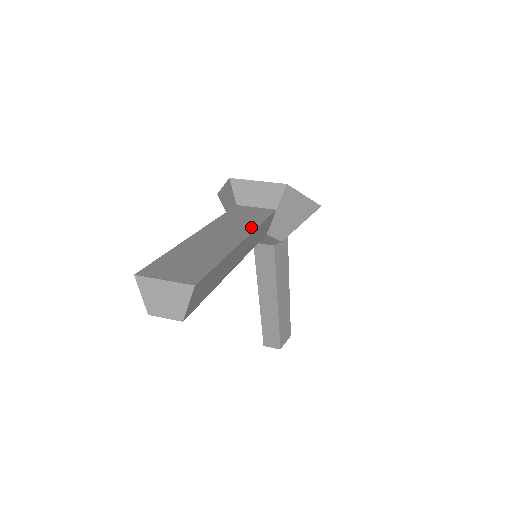
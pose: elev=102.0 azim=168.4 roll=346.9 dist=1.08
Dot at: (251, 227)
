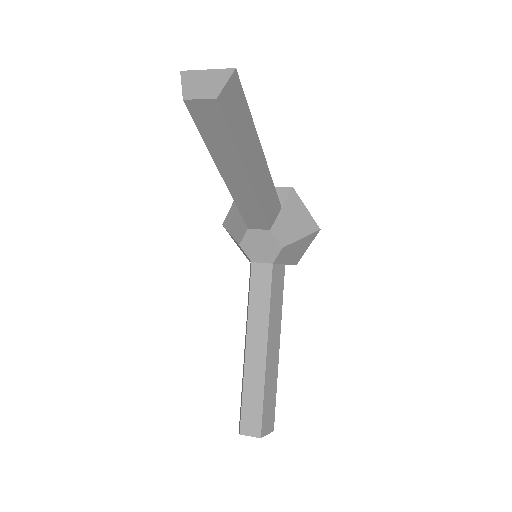
Dot at: occluded
